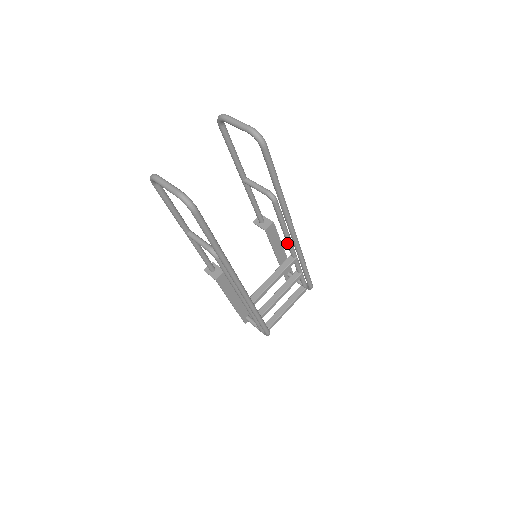
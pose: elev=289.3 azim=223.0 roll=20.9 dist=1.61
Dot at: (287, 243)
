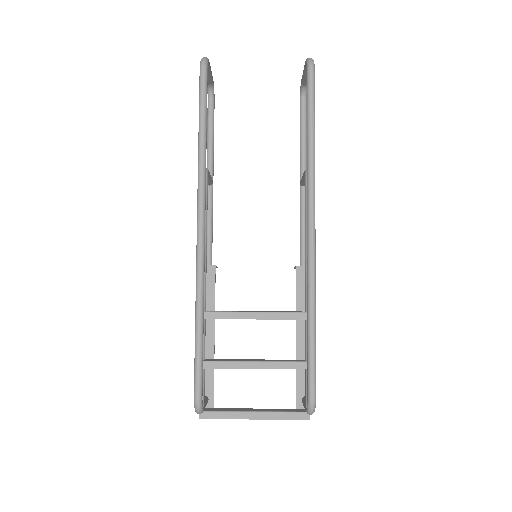
Dot at: (305, 272)
